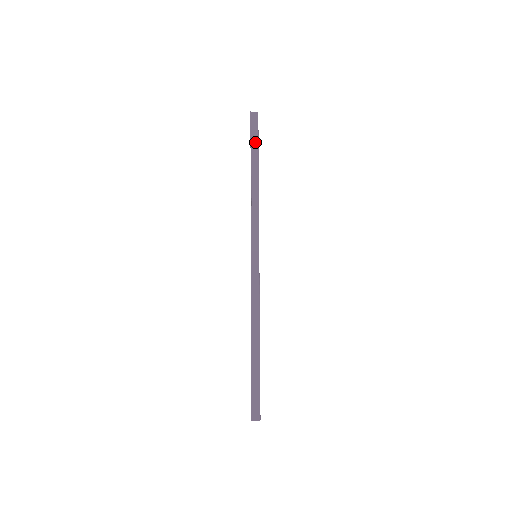
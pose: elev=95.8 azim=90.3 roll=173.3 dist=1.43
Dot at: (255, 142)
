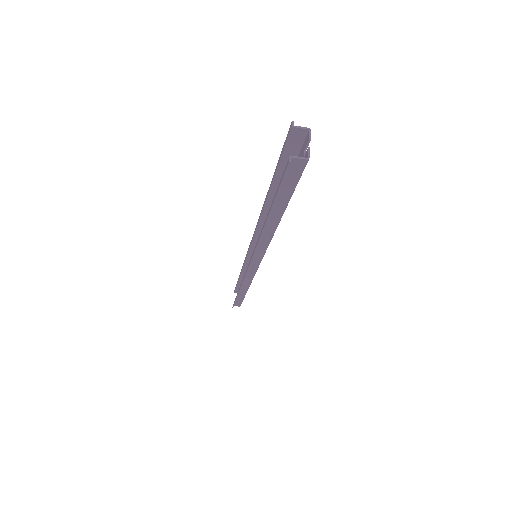
Dot at: (285, 196)
